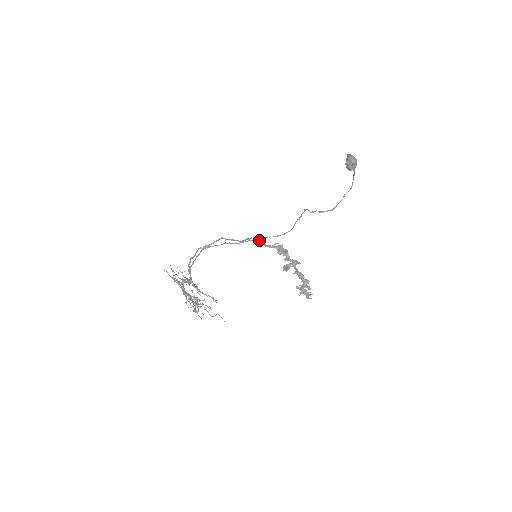
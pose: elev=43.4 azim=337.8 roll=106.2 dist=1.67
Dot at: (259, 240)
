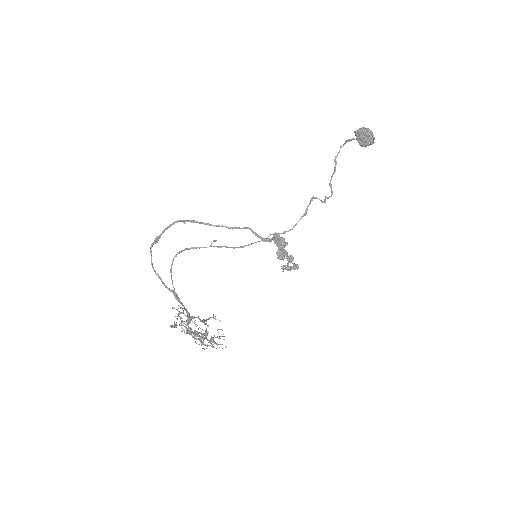
Dot at: (253, 232)
